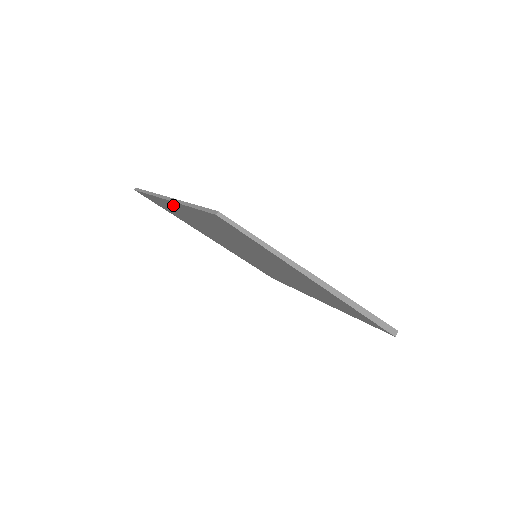
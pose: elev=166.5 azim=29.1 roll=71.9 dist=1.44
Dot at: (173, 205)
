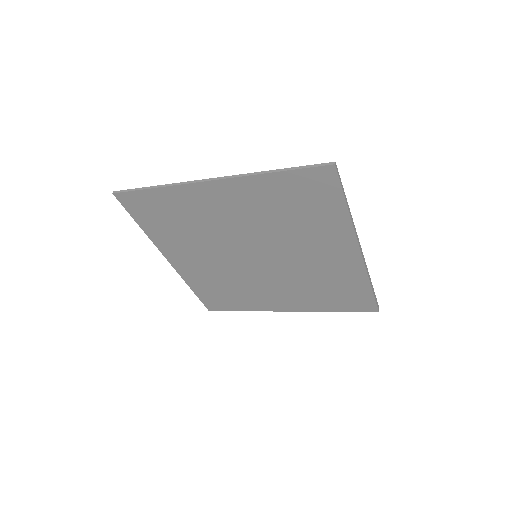
Dot at: (210, 190)
